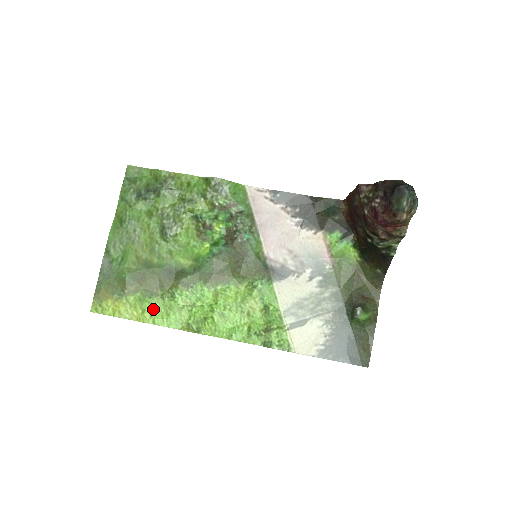
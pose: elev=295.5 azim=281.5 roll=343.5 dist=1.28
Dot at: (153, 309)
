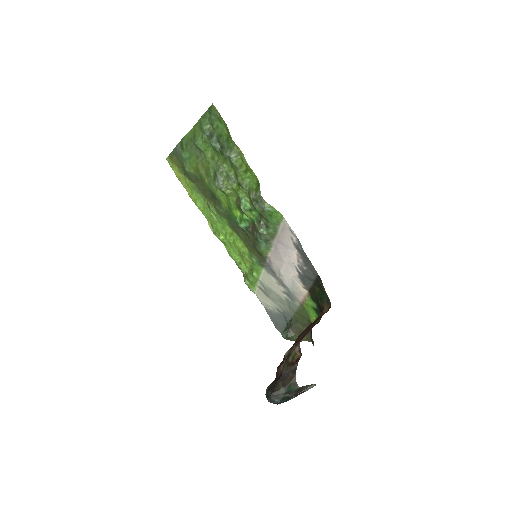
Dot at: (197, 198)
